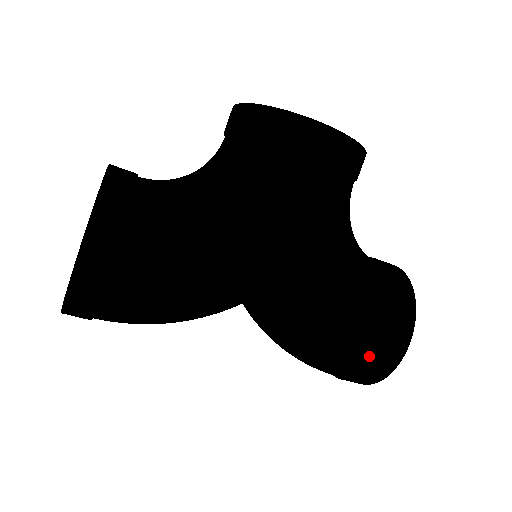
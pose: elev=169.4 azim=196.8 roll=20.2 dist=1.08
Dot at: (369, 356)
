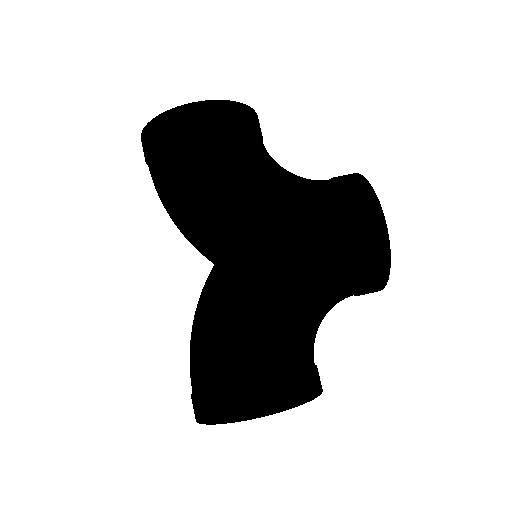
Dot at: (232, 383)
